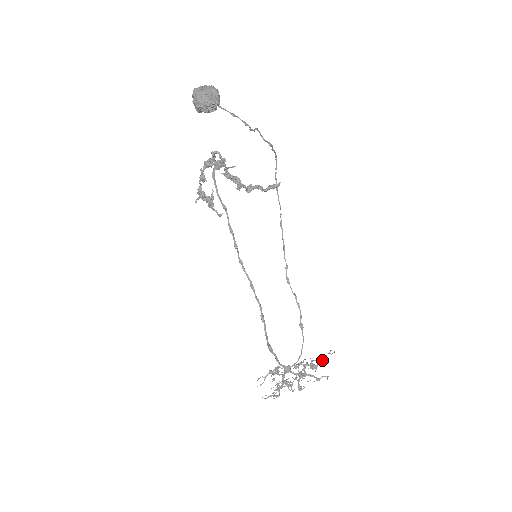
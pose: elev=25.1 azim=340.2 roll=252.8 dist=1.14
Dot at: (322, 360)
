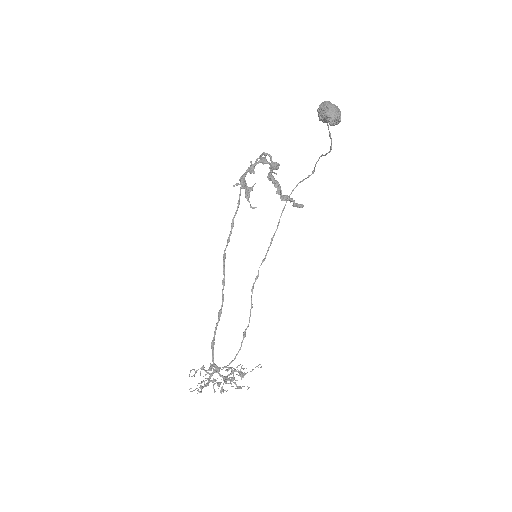
Dot at: (252, 370)
